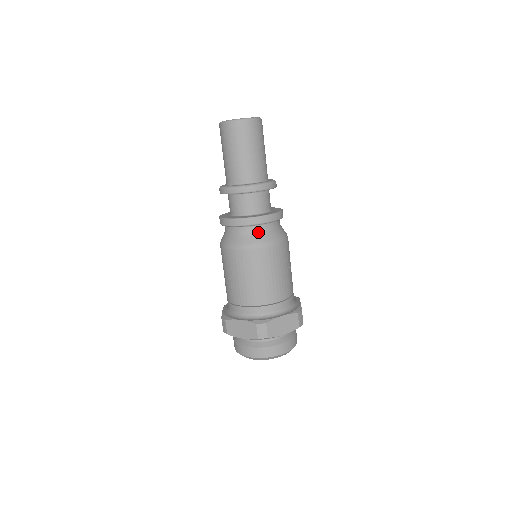
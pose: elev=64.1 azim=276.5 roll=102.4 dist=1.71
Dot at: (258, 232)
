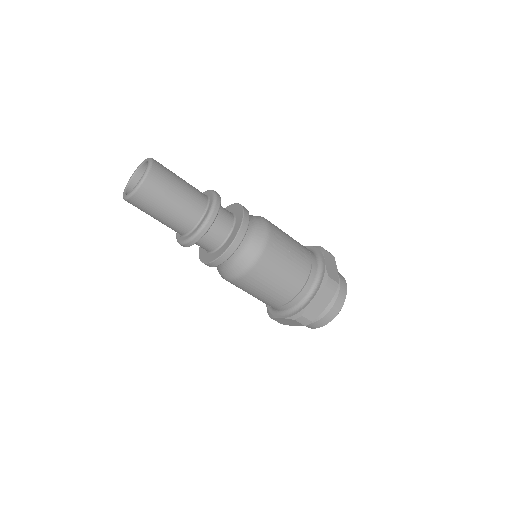
Dot at: (236, 259)
